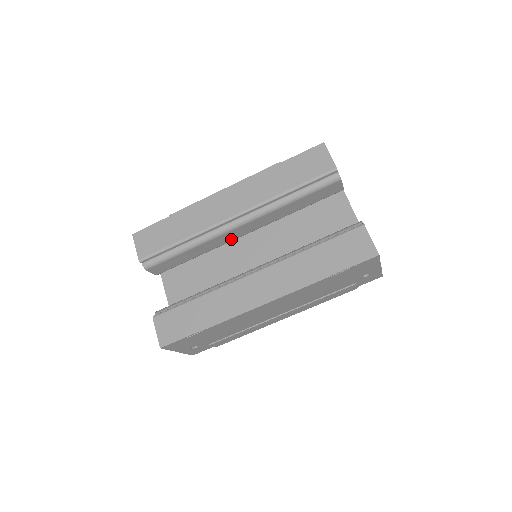
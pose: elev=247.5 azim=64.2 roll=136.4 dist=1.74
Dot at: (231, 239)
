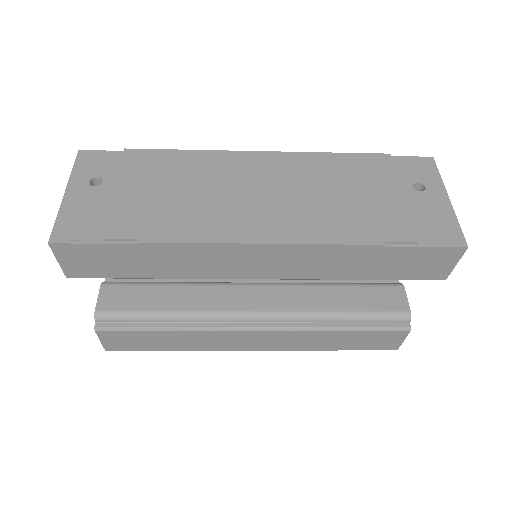
Dot at: occluded
